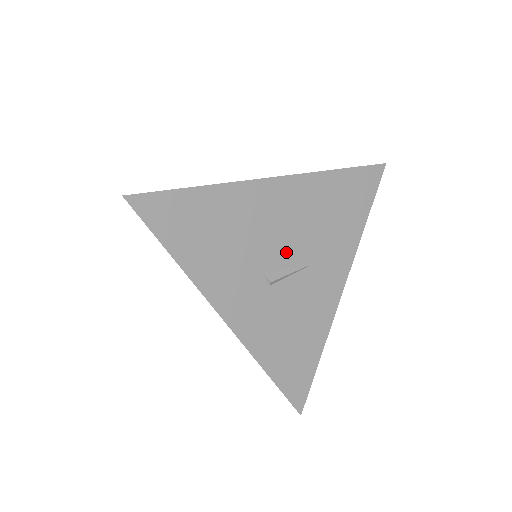
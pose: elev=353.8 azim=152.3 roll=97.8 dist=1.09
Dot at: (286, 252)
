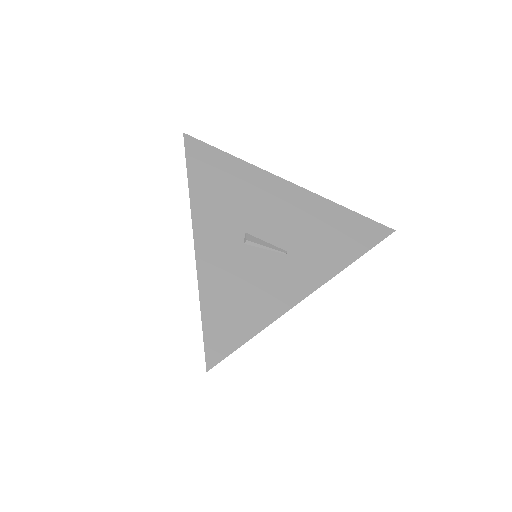
Dot at: (272, 232)
